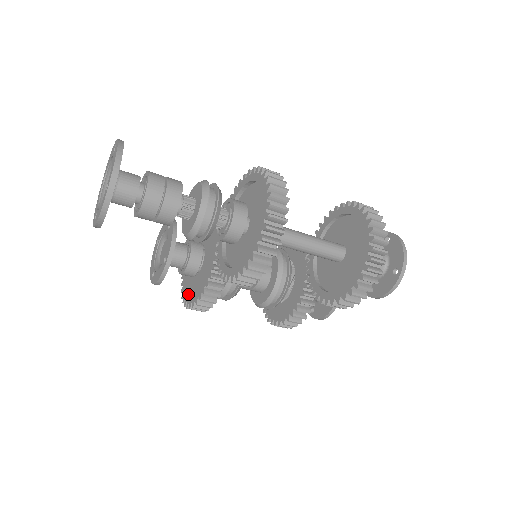
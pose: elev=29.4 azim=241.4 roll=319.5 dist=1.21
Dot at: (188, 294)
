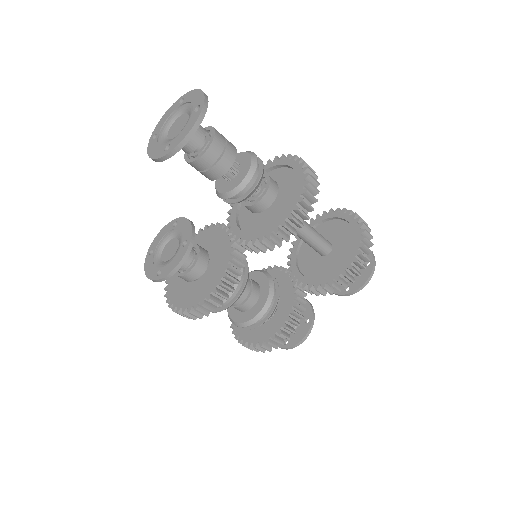
Dot at: (192, 299)
